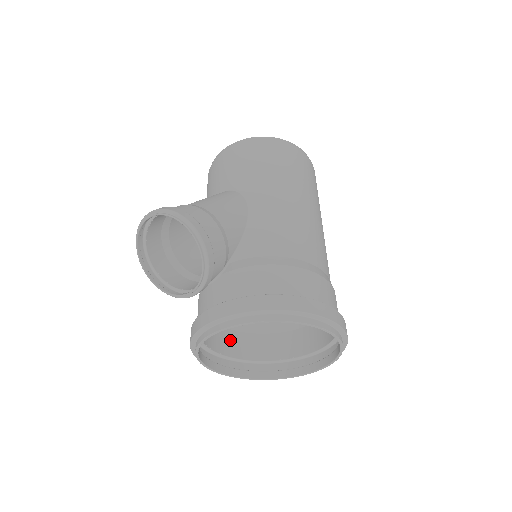
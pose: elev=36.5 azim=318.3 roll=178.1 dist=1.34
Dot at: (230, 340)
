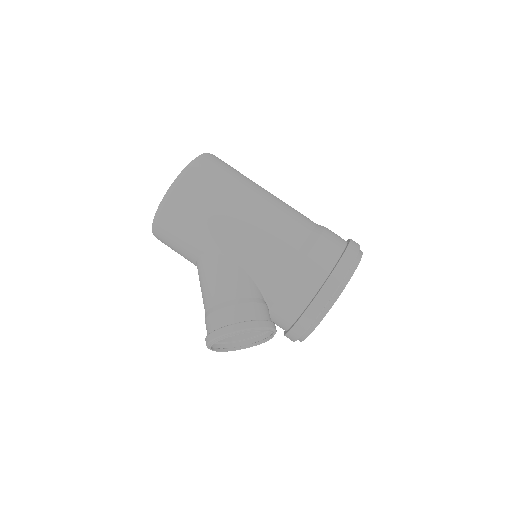
Dot at: occluded
